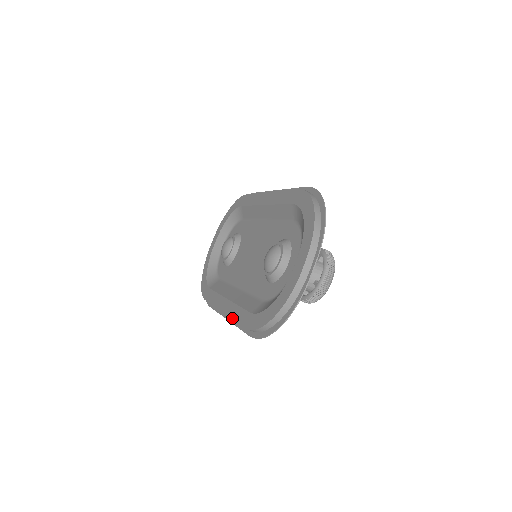
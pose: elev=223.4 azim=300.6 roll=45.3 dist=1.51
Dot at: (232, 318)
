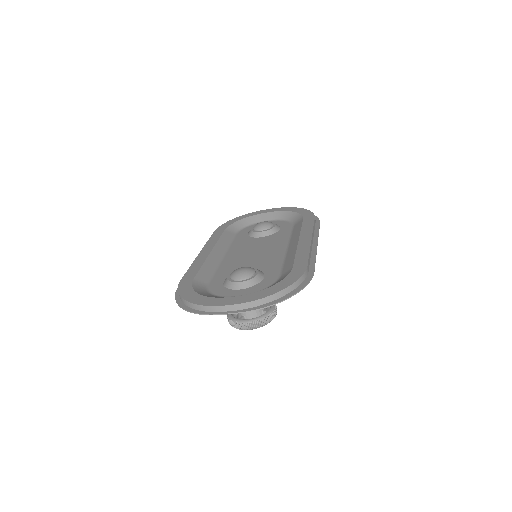
Dot at: (192, 265)
